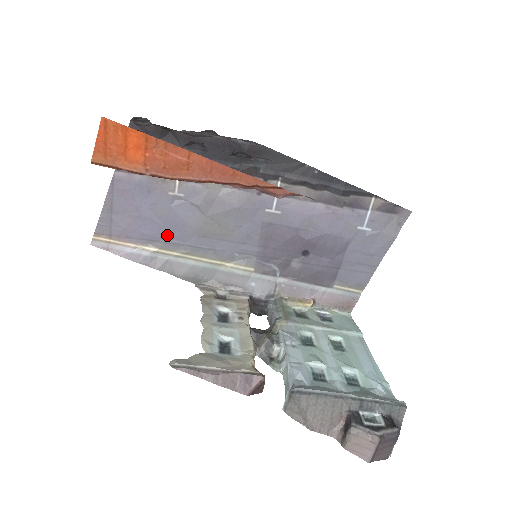
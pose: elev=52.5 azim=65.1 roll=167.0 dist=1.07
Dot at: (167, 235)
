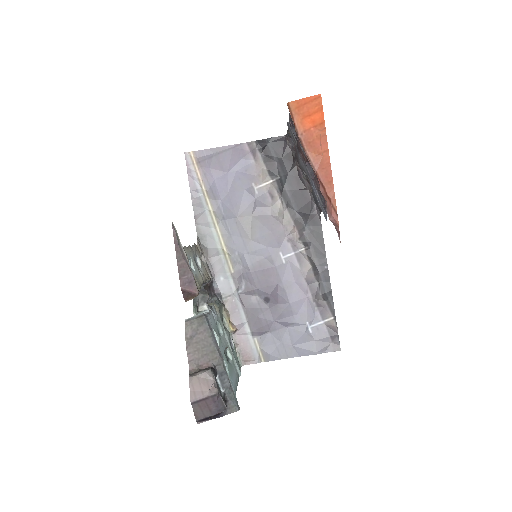
Dot at: (222, 199)
